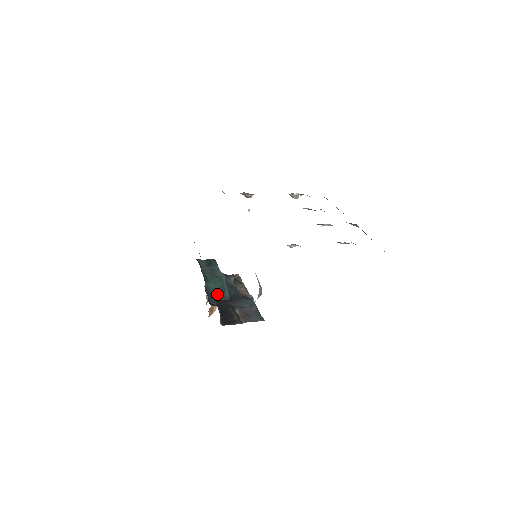
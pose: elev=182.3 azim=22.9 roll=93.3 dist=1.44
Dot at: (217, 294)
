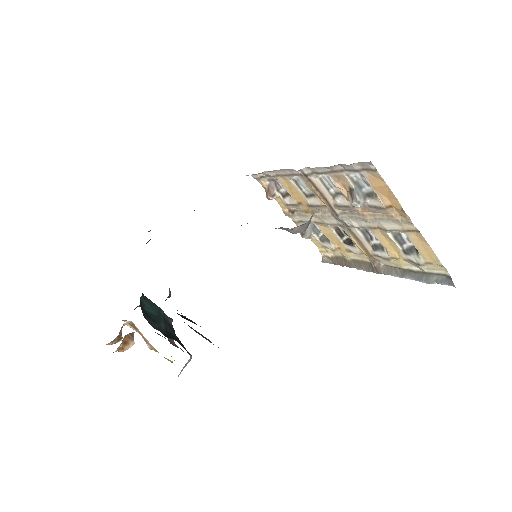
Dot at: (170, 294)
